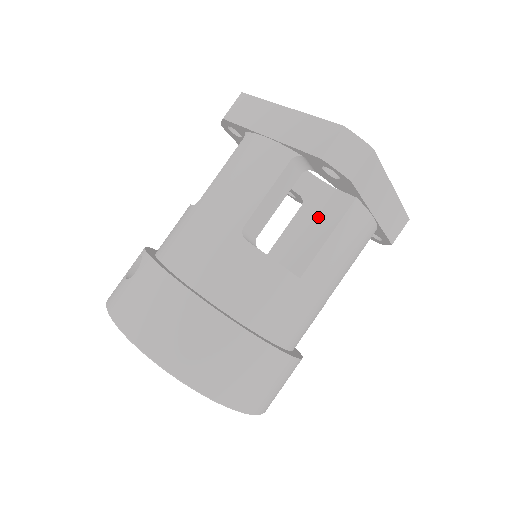
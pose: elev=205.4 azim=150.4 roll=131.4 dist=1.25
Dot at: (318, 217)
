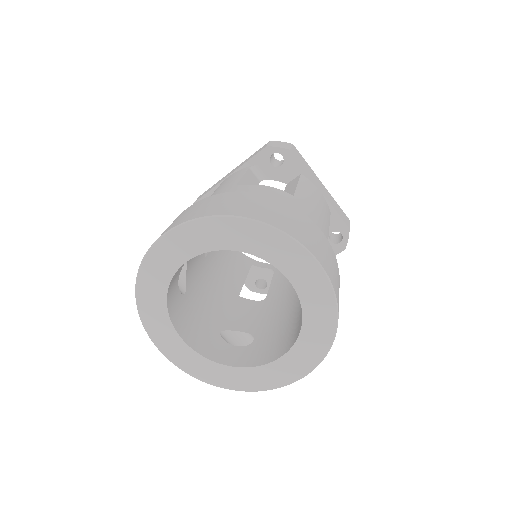
Dot at: occluded
